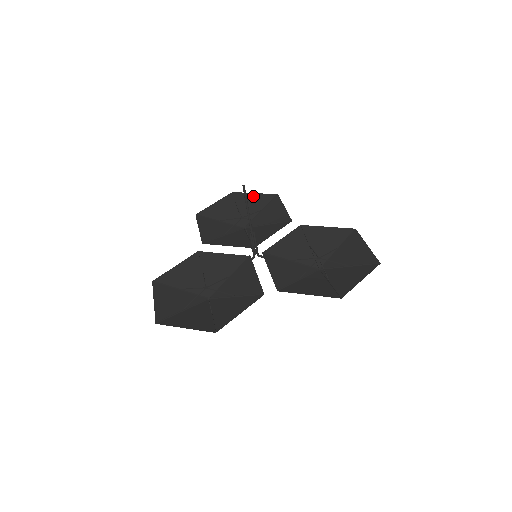
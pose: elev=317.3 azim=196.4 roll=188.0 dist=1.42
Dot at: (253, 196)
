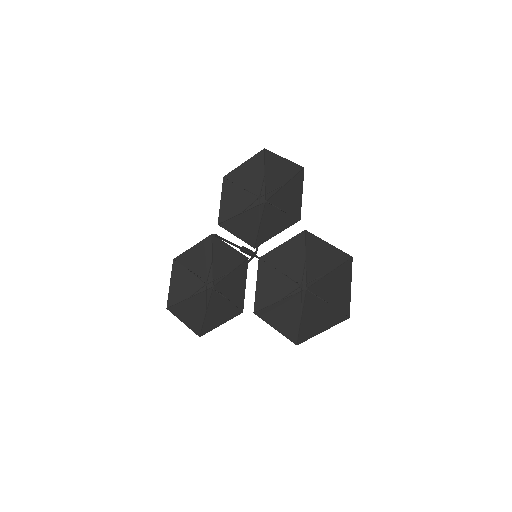
Dot at: (281, 161)
